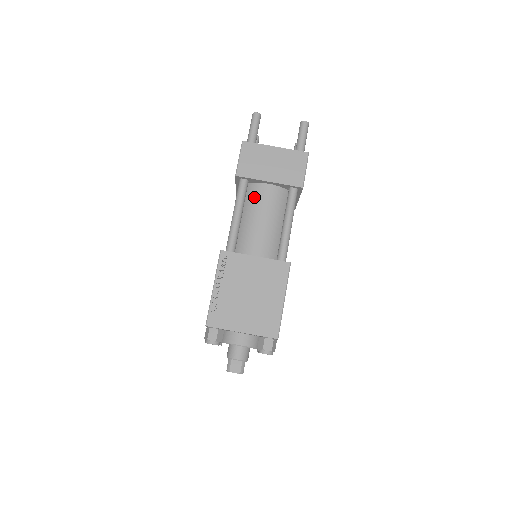
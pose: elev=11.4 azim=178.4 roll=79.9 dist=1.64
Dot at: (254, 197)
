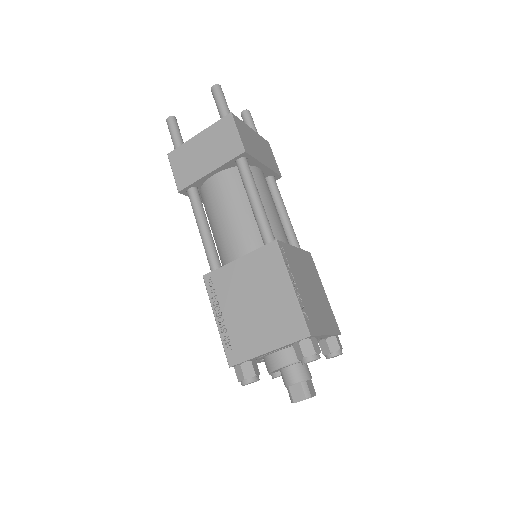
Dot at: (256, 181)
